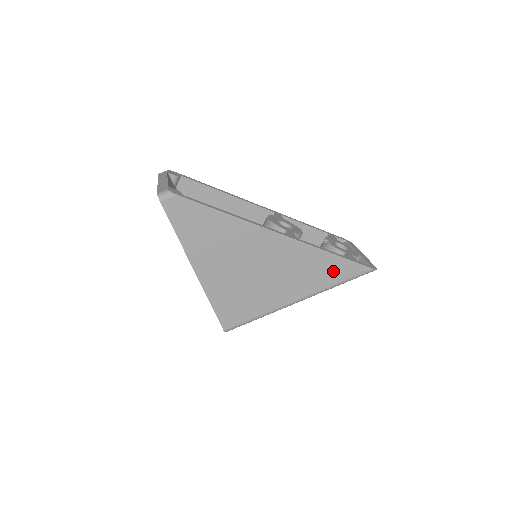
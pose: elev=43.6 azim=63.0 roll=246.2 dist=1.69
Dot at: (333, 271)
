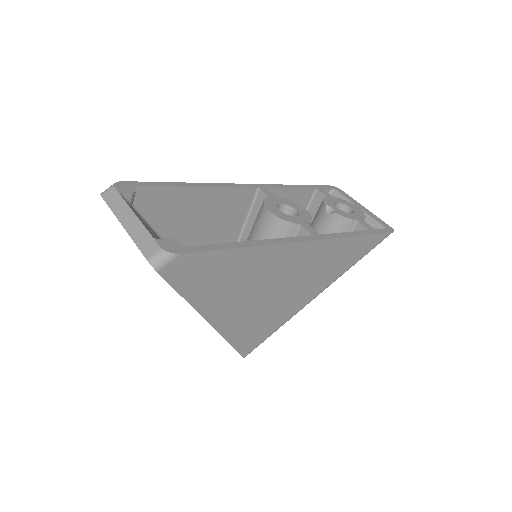
Dot at: (355, 252)
